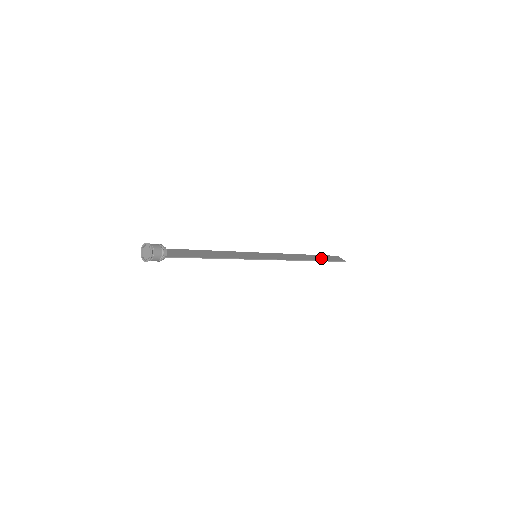
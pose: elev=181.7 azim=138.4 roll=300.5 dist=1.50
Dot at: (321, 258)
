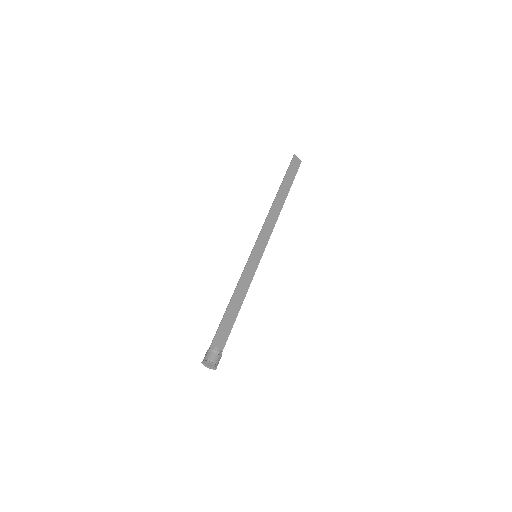
Dot at: (288, 184)
